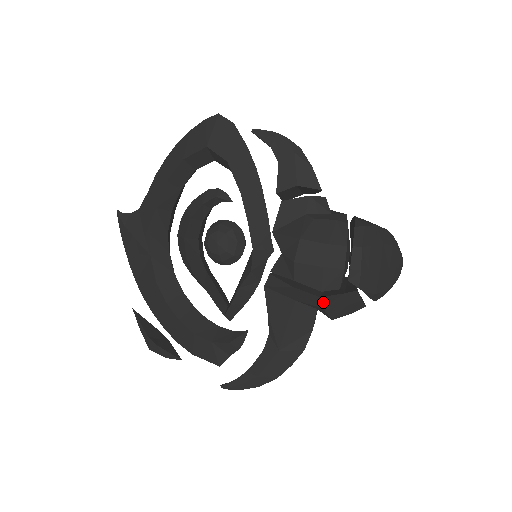
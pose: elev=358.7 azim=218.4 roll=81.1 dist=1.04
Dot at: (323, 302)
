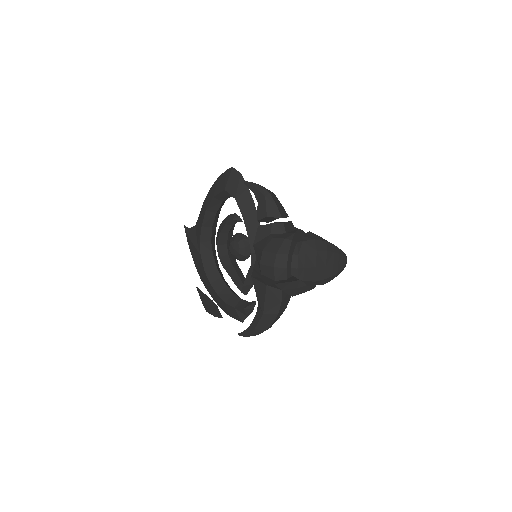
Dot at: (279, 287)
